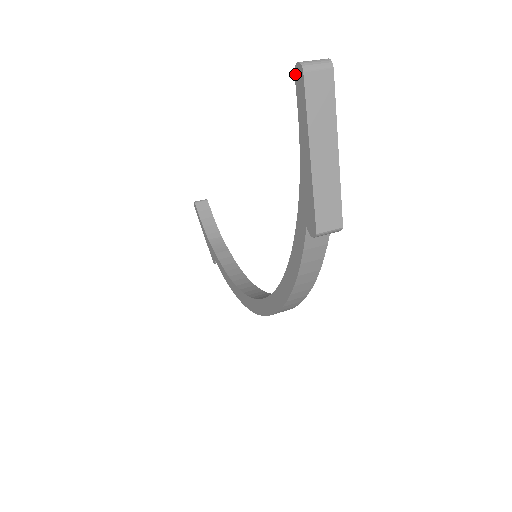
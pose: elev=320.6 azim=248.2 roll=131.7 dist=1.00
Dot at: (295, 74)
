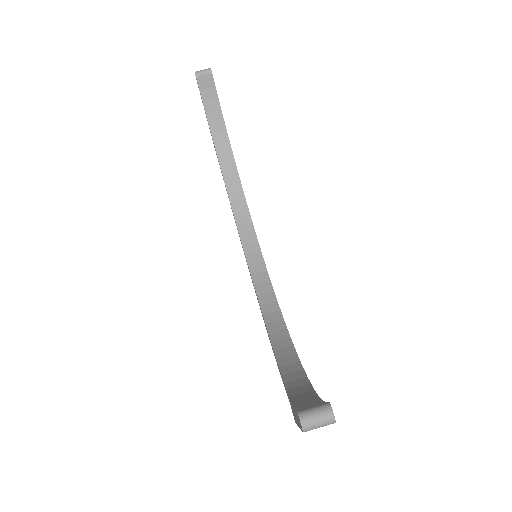
Dot at: (297, 414)
